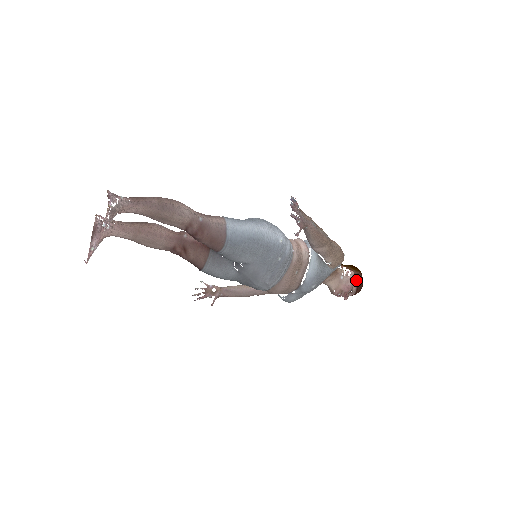
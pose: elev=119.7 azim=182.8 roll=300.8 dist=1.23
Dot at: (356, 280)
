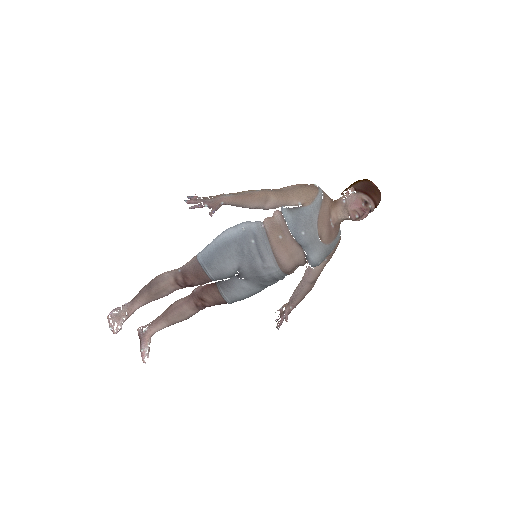
Dot at: (360, 190)
